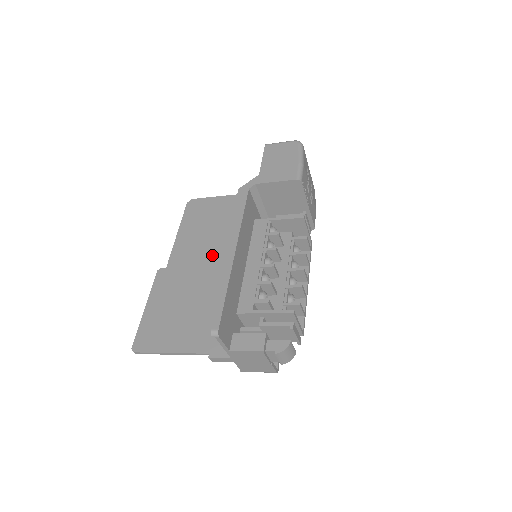
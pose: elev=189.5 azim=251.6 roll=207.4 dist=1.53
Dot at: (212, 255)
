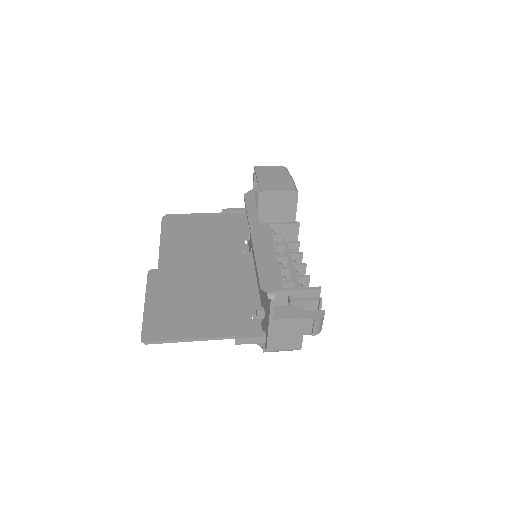
Dot at: (206, 258)
